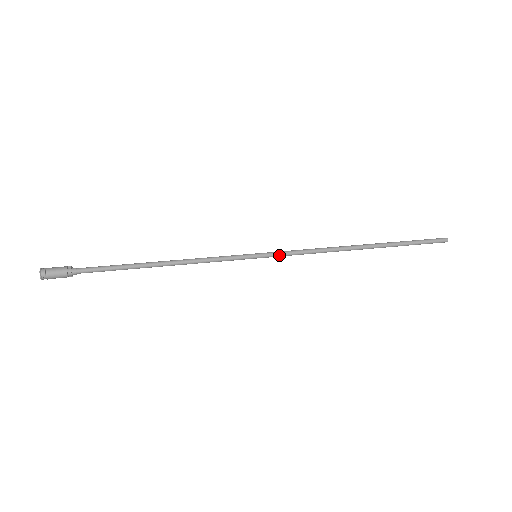
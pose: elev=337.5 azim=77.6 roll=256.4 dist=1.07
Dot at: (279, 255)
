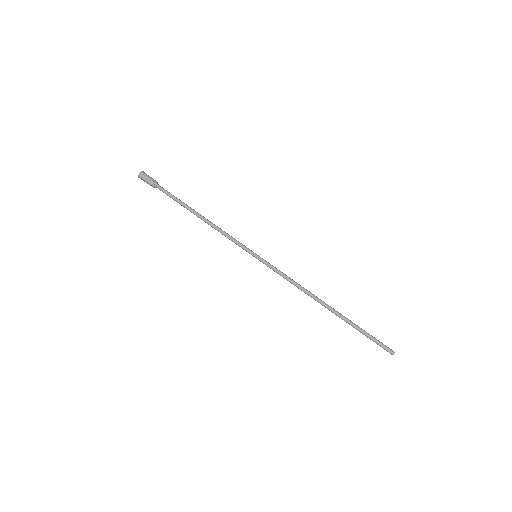
Dot at: (270, 267)
